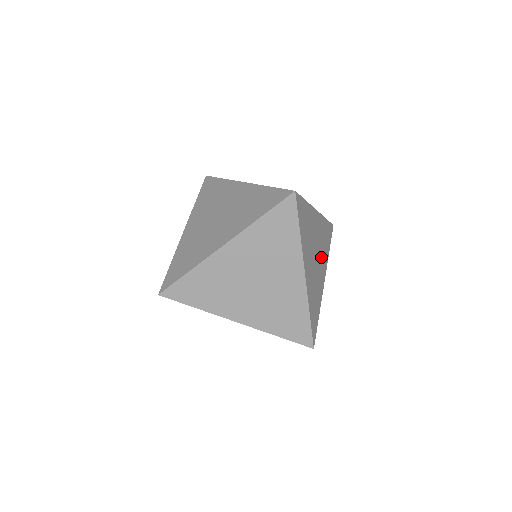
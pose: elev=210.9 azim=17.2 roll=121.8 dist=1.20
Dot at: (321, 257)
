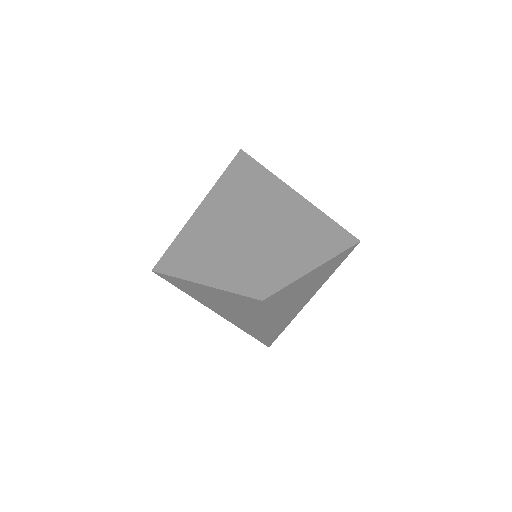
Dot at: (309, 239)
